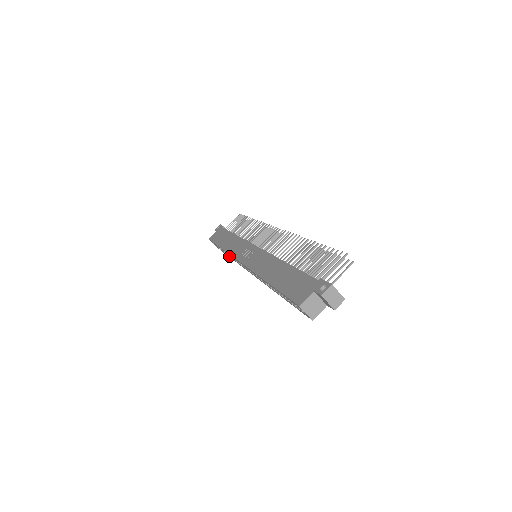
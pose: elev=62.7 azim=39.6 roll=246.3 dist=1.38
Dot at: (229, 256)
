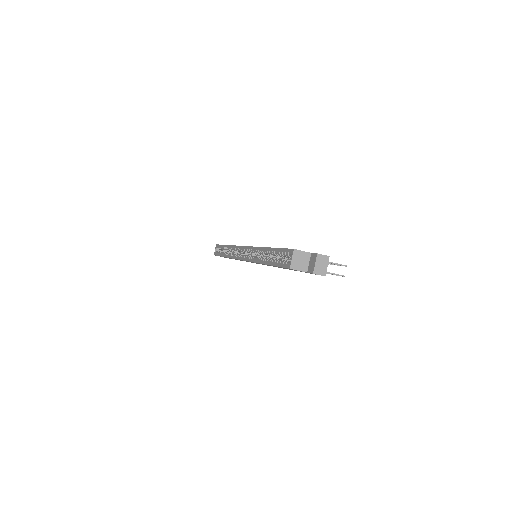
Dot at: (227, 254)
